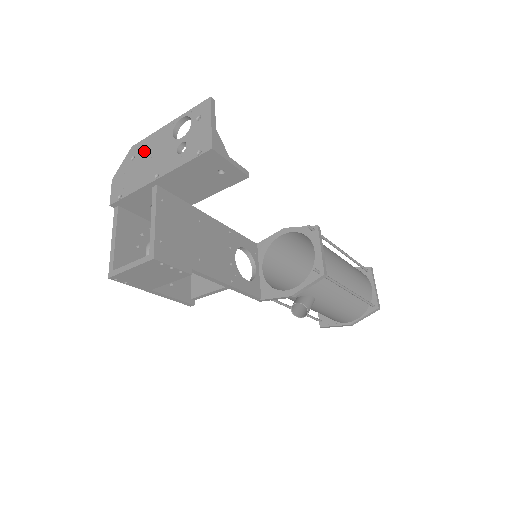
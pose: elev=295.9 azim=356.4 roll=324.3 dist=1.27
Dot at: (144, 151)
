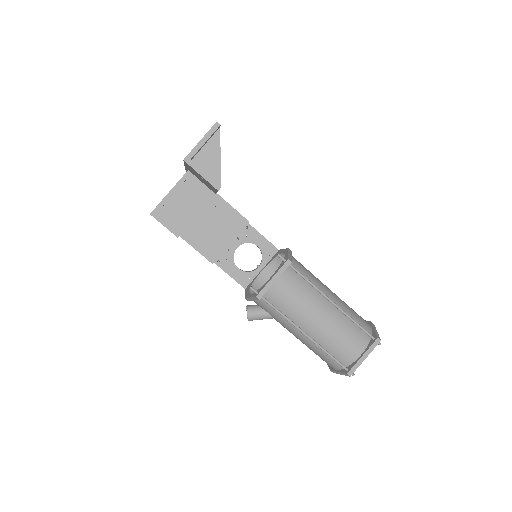
Dot at: occluded
